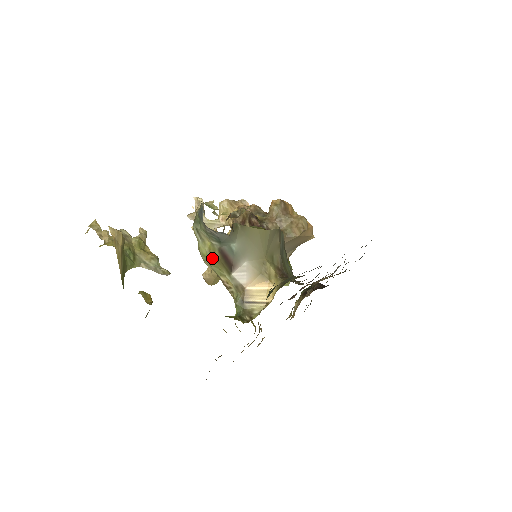
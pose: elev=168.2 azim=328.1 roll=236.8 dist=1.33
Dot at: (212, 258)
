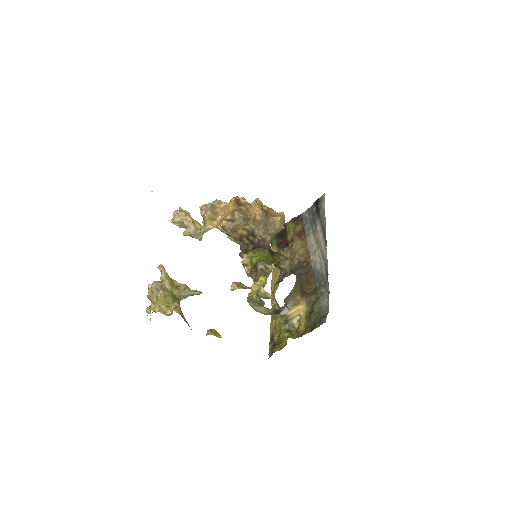
Dot at: (268, 314)
